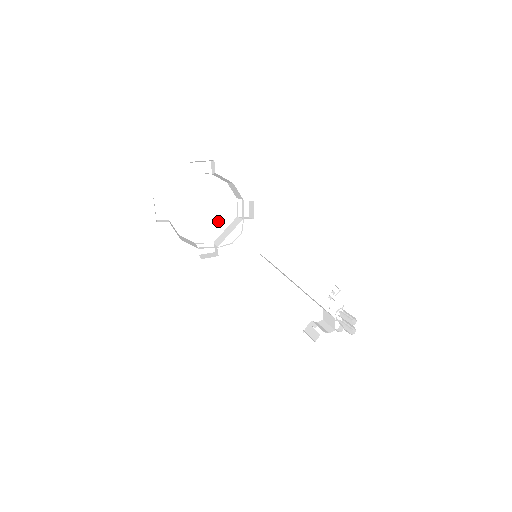
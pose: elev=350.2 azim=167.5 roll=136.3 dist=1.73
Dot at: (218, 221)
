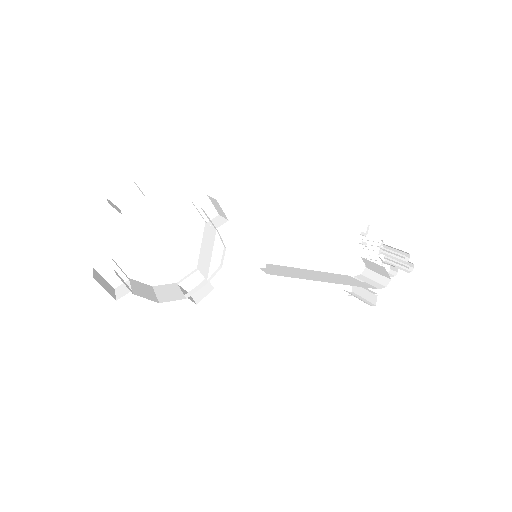
Dot at: (186, 241)
